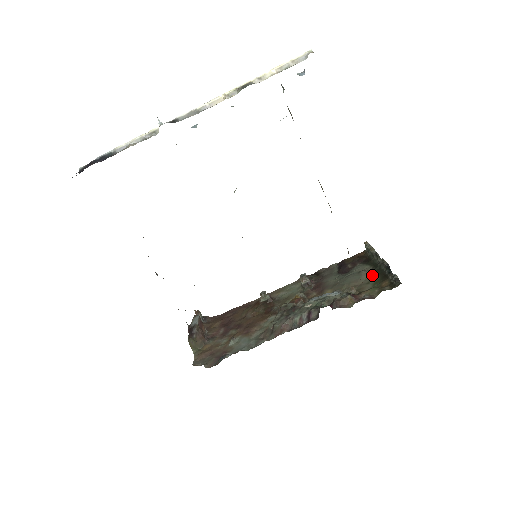
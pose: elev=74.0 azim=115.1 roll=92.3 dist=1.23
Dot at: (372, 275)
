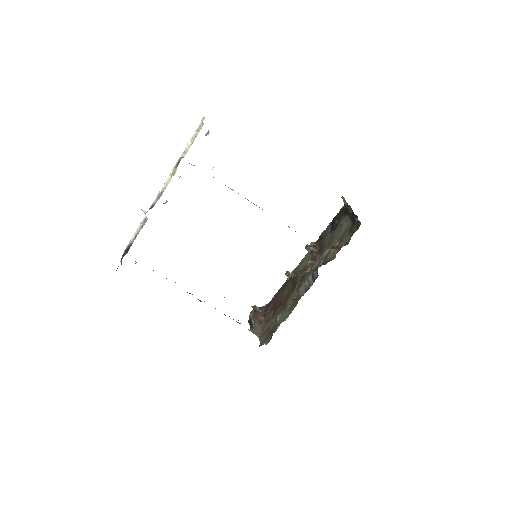
Dot at: (348, 223)
